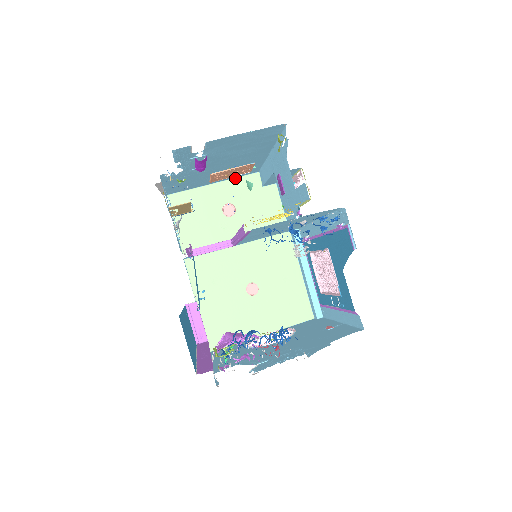
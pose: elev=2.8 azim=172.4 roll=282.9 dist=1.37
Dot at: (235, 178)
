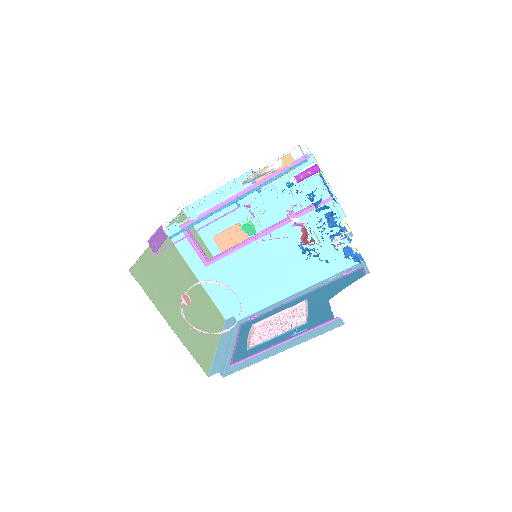
Dot at: occluded
